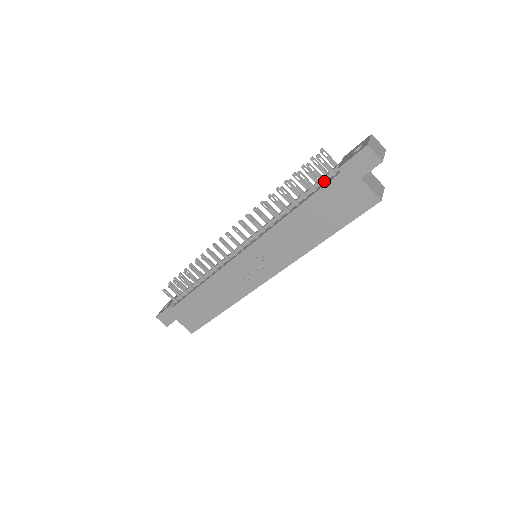
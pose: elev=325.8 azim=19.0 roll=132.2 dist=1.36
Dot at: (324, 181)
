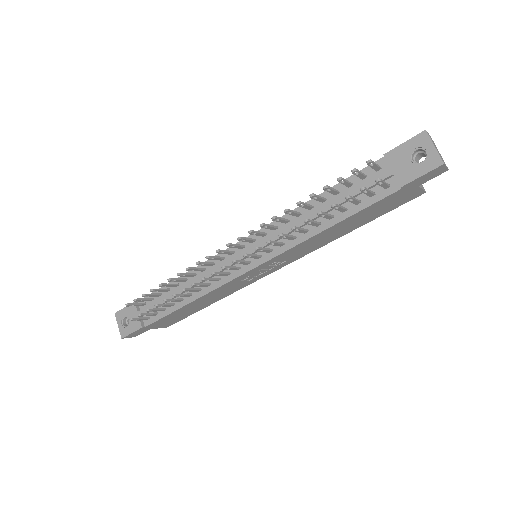
Dot at: (373, 195)
